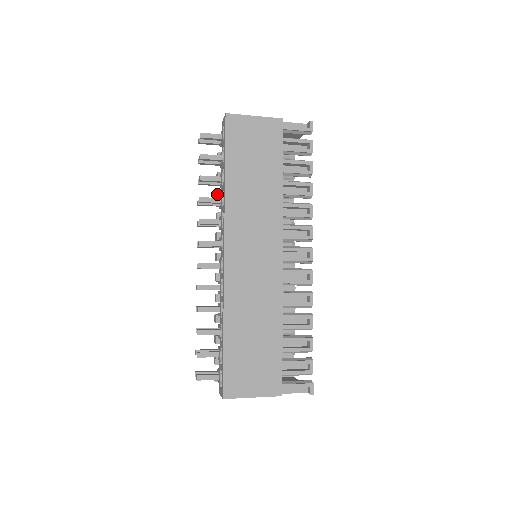
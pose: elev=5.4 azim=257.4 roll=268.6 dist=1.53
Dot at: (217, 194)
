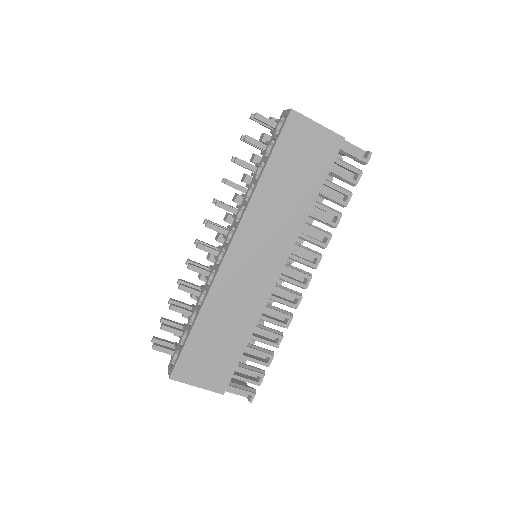
Dot at: (245, 176)
